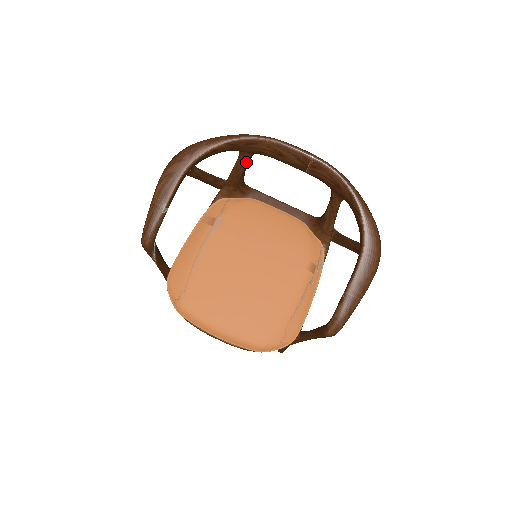
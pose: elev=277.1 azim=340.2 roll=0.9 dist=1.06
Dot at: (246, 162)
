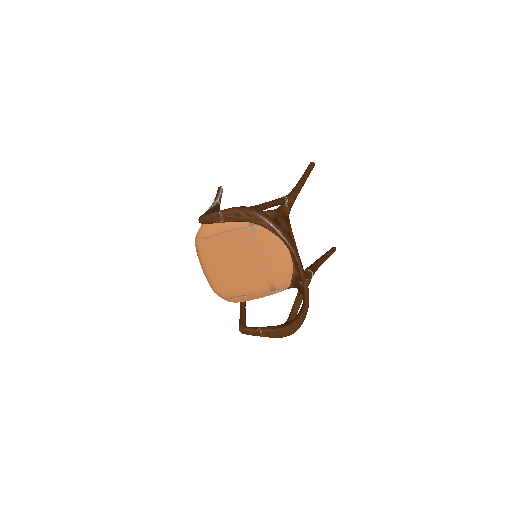
Dot at: occluded
